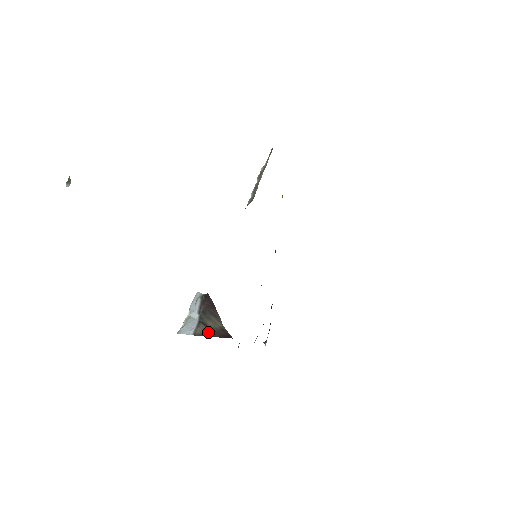
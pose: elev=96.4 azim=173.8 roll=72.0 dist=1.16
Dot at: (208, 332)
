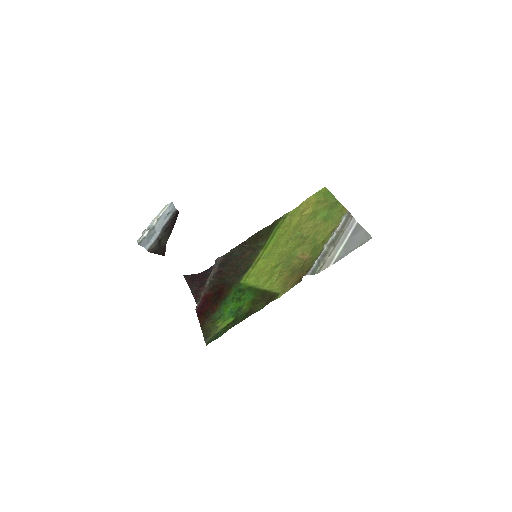
Dot at: (157, 249)
